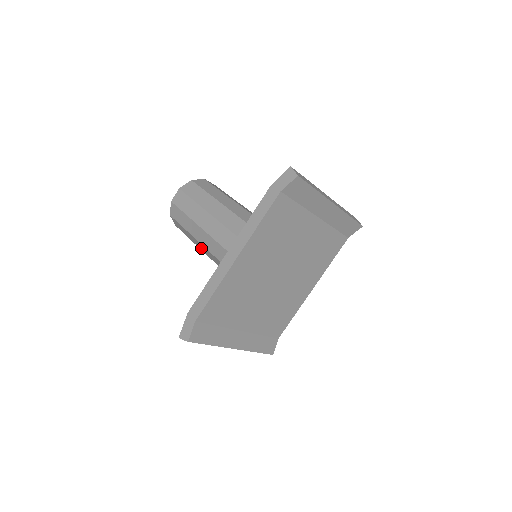
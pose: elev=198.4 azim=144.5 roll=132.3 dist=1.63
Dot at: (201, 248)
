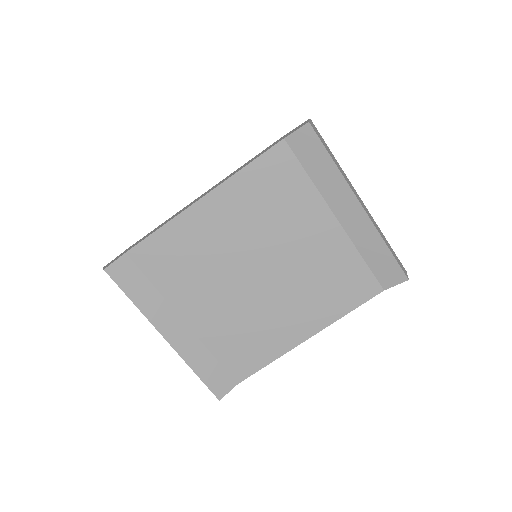
Dot at: occluded
